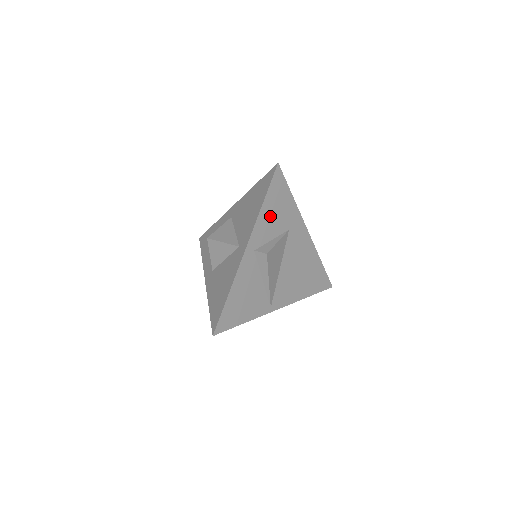
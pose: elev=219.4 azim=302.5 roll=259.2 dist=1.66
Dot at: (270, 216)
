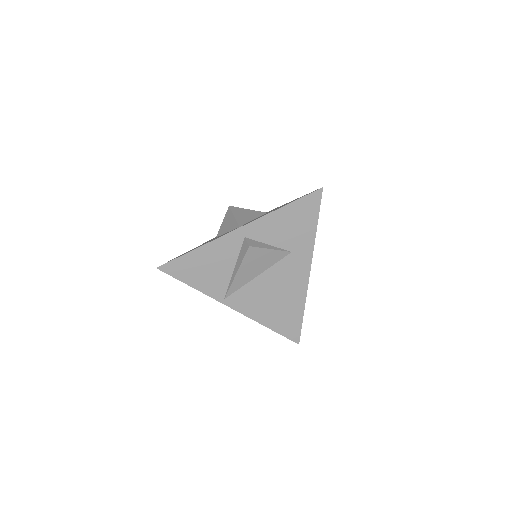
Dot at: (282, 223)
